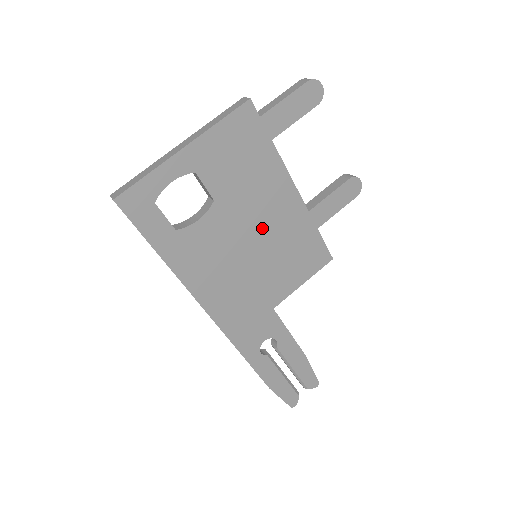
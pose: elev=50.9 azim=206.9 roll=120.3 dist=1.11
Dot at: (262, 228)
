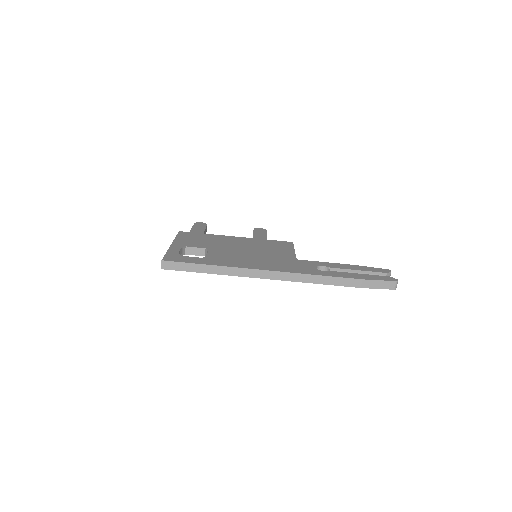
Dot at: (241, 247)
